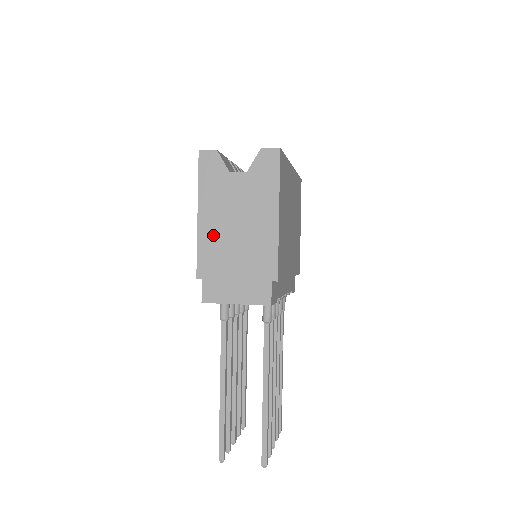
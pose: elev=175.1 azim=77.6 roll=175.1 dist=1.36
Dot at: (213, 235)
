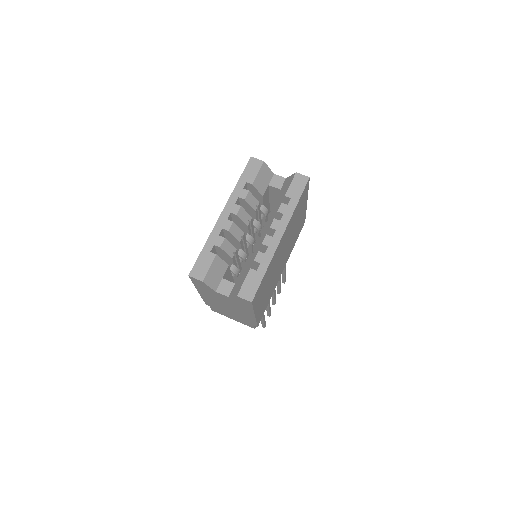
Dot at: (212, 301)
